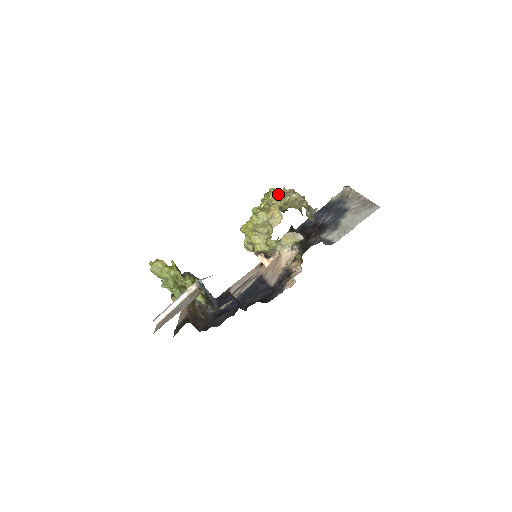
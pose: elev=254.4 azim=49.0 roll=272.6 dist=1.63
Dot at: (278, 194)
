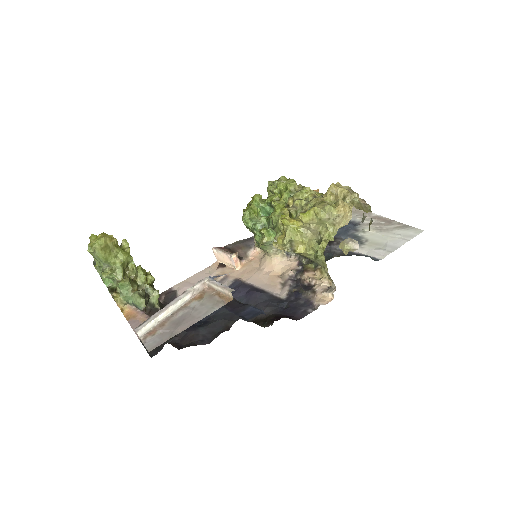
Dot at: (337, 188)
